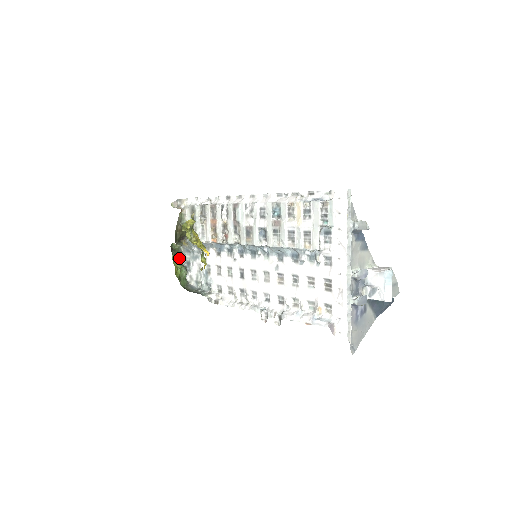
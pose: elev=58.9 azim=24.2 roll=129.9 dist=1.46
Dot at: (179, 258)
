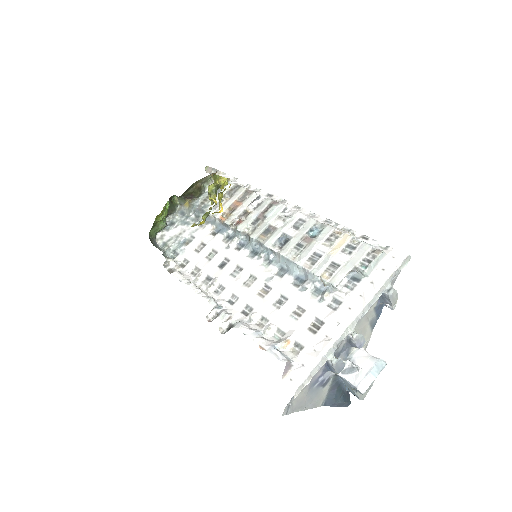
Dot at: (169, 212)
